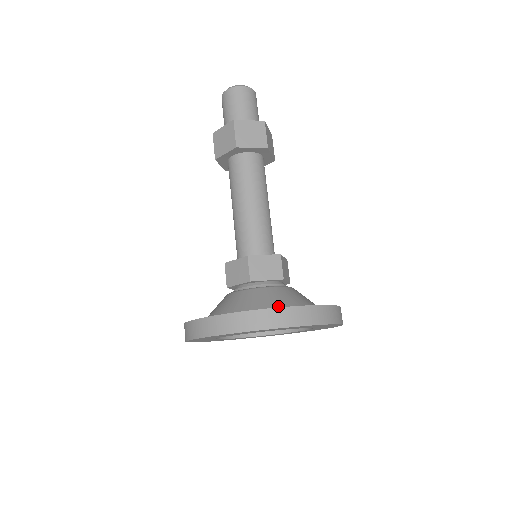
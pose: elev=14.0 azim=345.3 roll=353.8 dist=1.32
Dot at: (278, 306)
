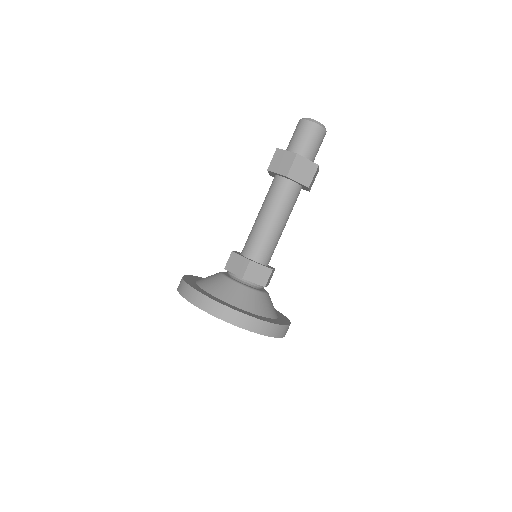
Dot at: (251, 310)
